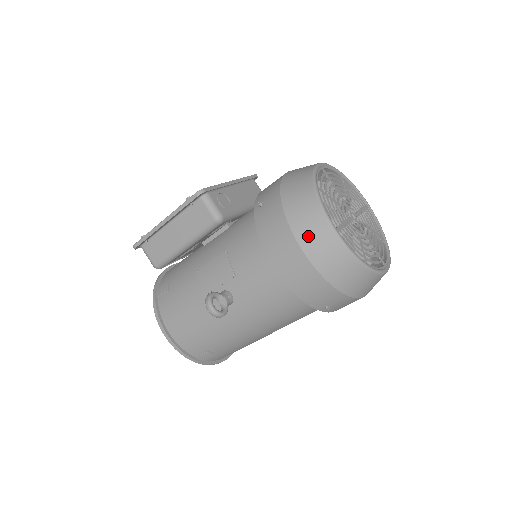
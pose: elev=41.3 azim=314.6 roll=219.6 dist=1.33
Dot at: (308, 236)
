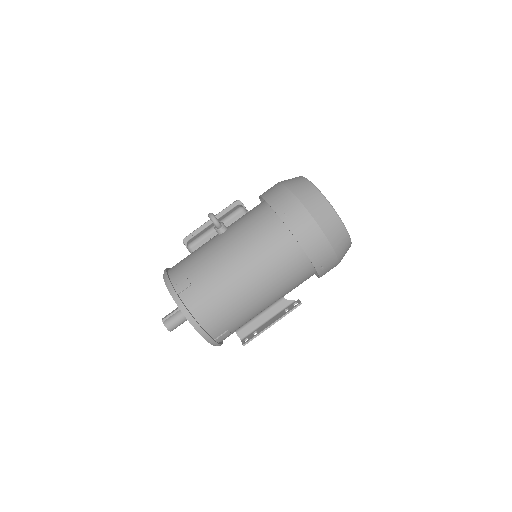
Dot at: occluded
